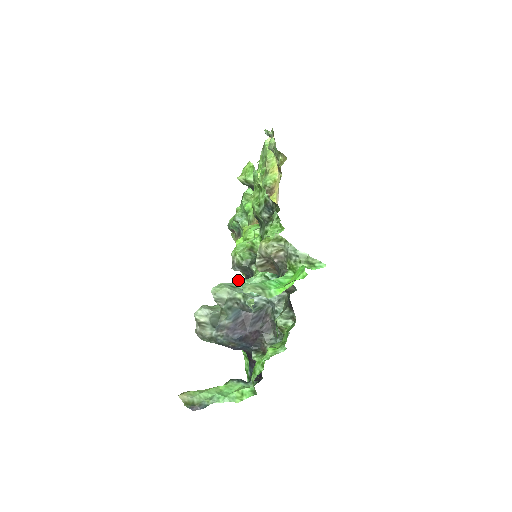
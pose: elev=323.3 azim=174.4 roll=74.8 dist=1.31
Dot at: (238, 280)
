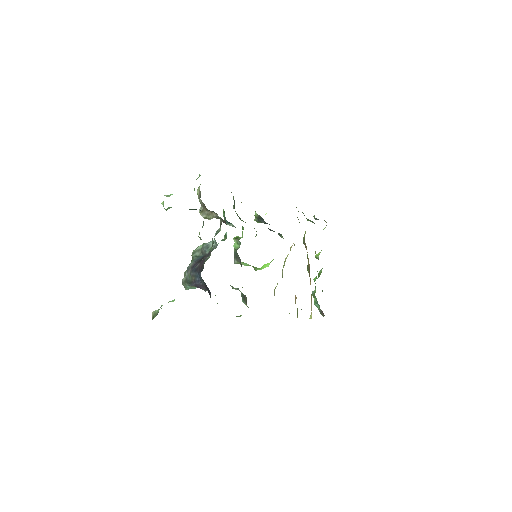
Dot at: occluded
